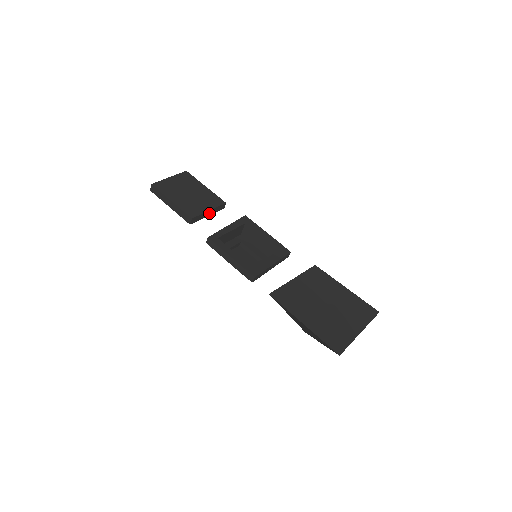
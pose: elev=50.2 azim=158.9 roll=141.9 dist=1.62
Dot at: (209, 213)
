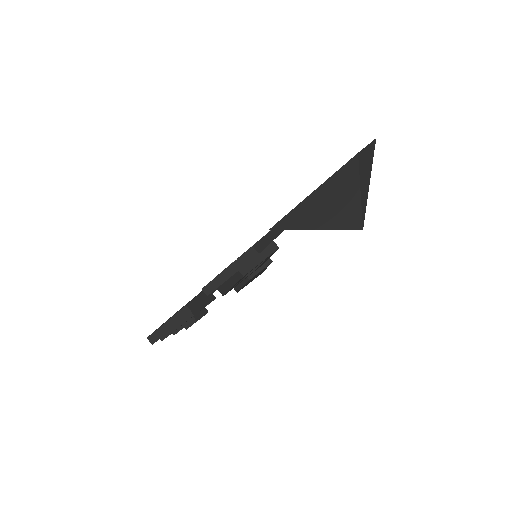
Dot at: (204, 296)
